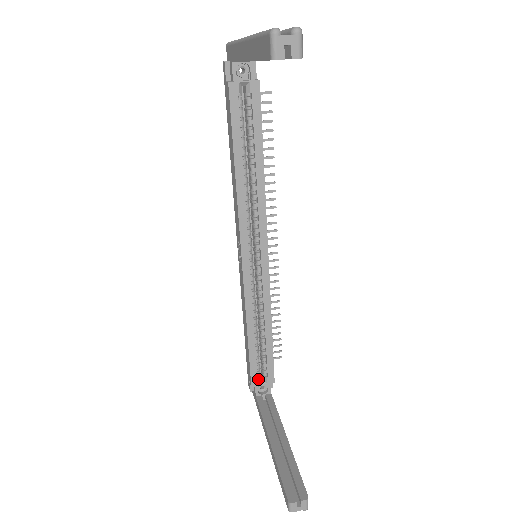
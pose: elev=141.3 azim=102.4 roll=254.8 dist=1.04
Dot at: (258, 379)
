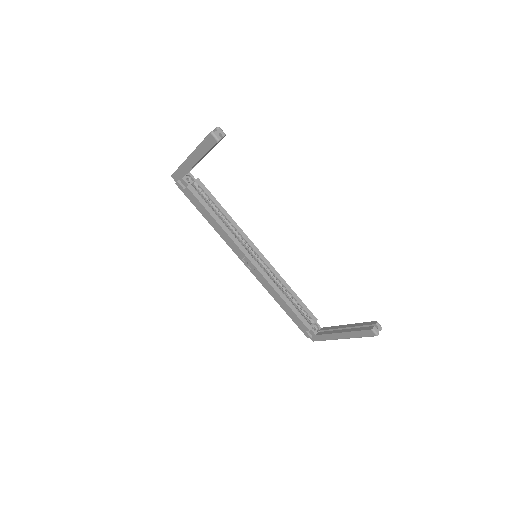
Dot at: (309, 323)
